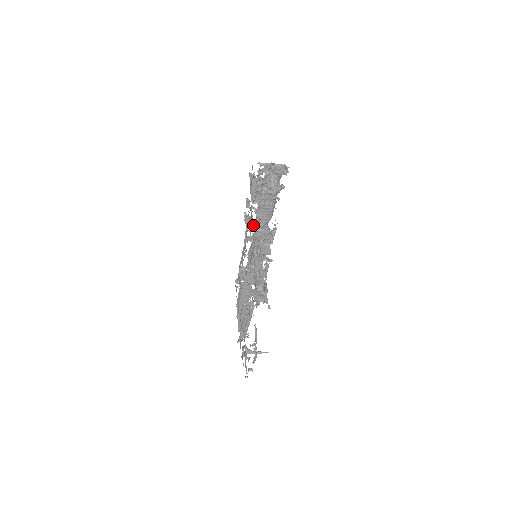
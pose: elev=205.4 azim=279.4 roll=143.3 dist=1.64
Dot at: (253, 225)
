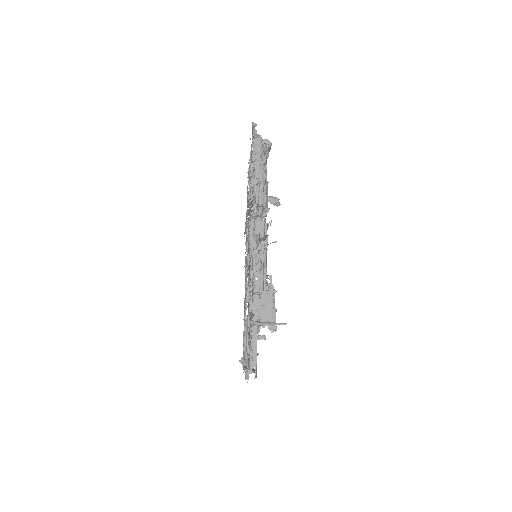
Dot at: occluded
